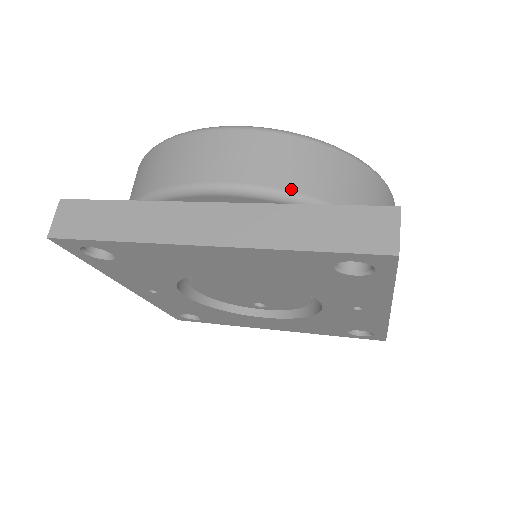
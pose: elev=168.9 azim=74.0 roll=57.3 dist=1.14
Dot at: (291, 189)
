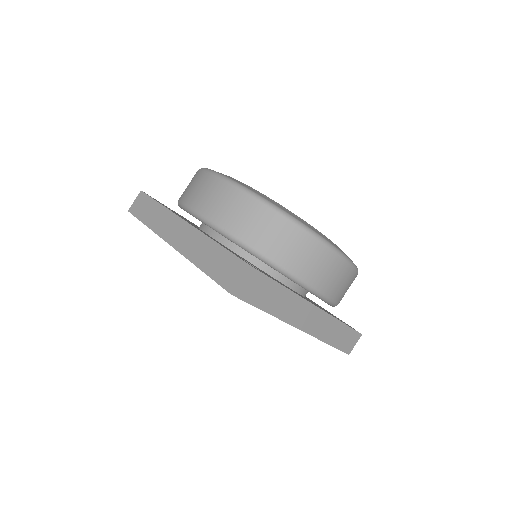
Dot at: (226, 228)
